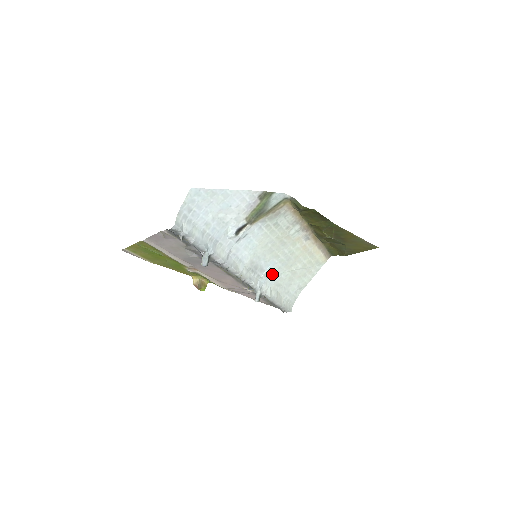
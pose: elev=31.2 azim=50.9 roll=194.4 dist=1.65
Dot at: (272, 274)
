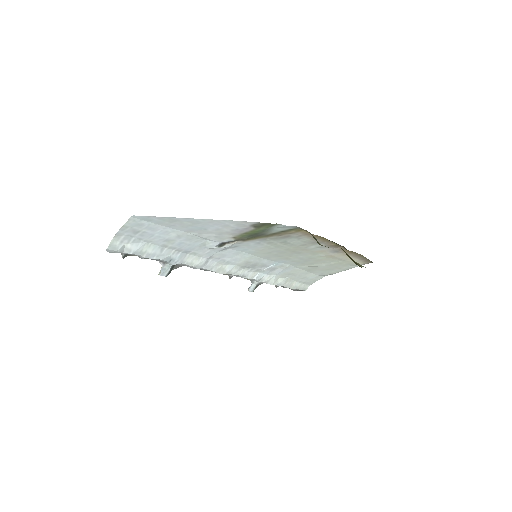
Dot at: (281, 267)
